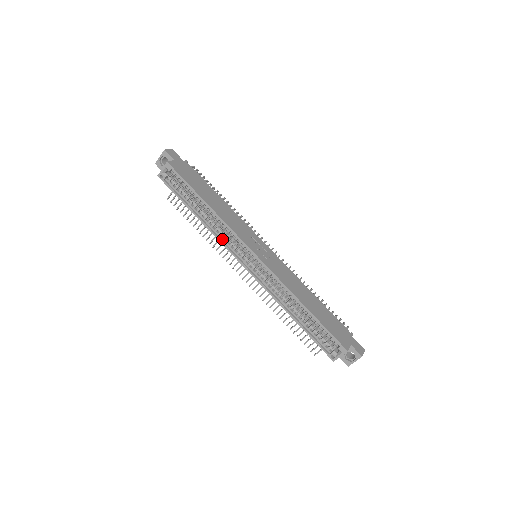
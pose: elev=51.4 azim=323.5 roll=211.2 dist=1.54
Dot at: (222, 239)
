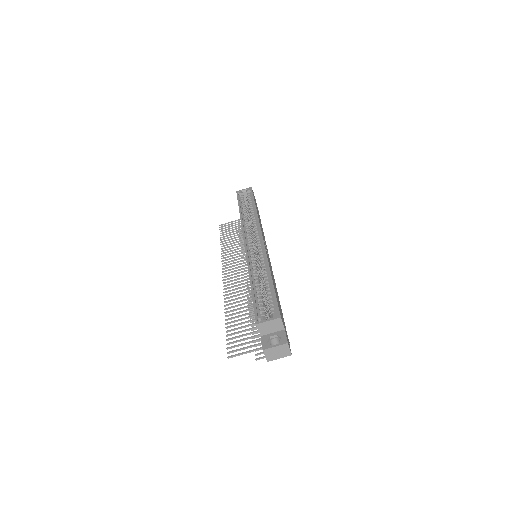
Dot at: (245, 227)
